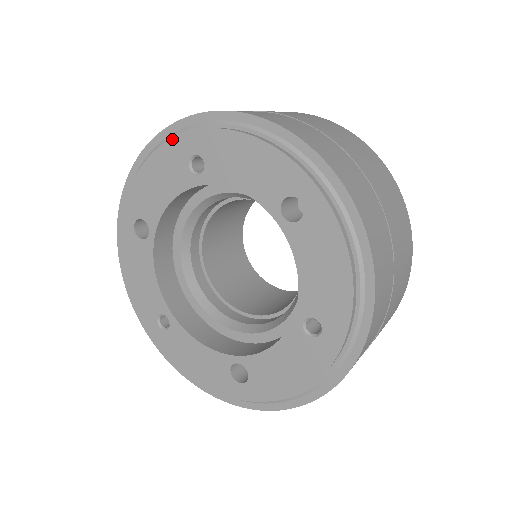
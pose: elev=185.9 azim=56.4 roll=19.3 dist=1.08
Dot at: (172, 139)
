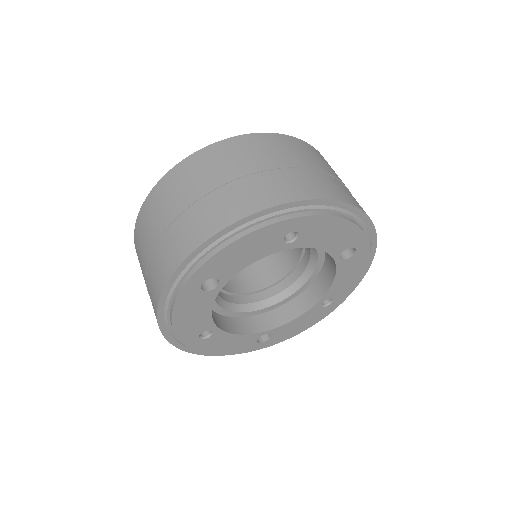
Dot at: (277, 223)
